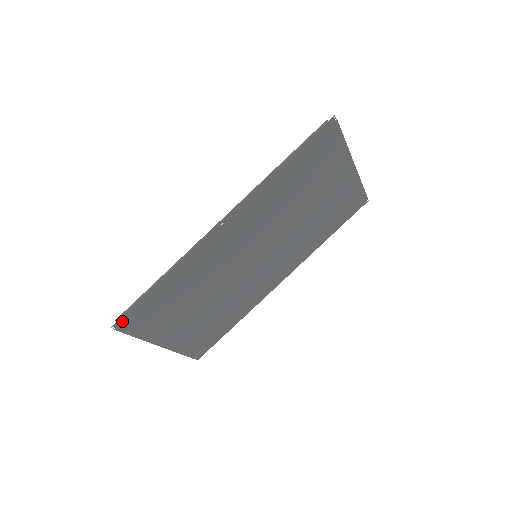
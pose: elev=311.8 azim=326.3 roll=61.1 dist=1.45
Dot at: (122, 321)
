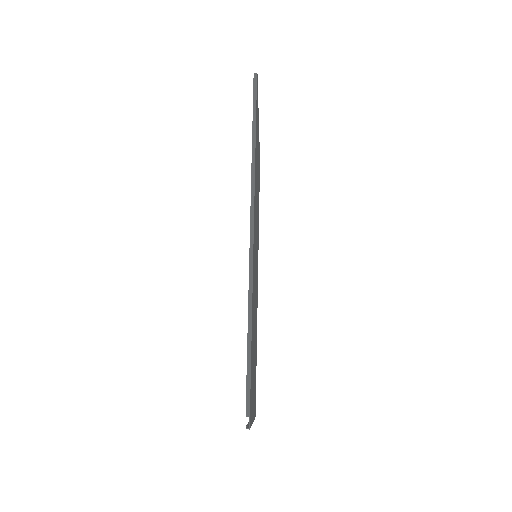
Dot at: (249, 411)
